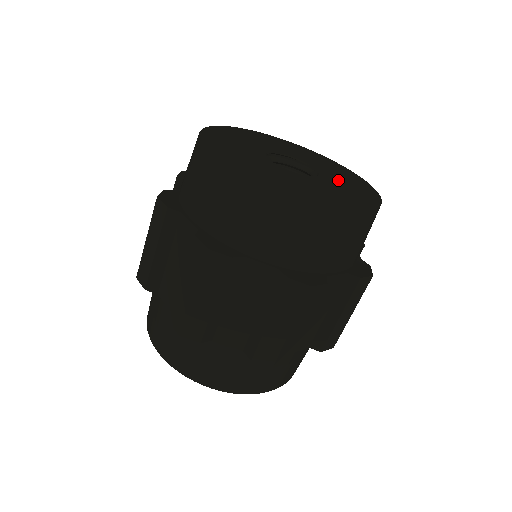
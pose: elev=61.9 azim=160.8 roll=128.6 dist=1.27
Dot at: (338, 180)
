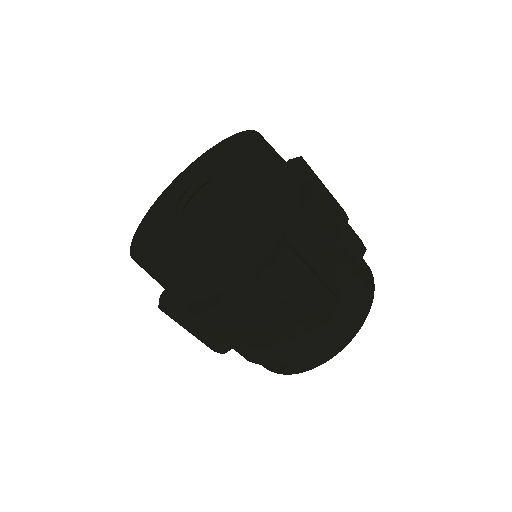
Dot at: (227, 163)
